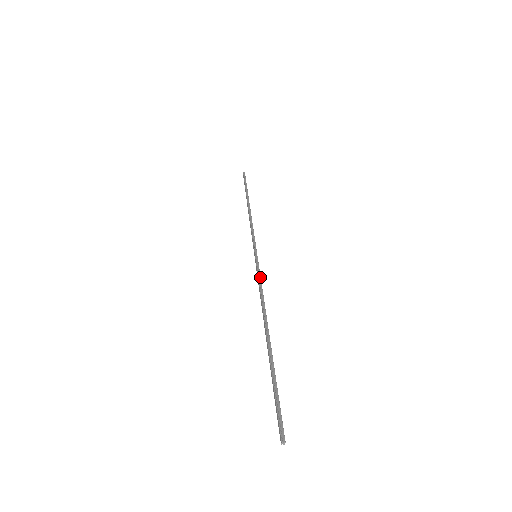
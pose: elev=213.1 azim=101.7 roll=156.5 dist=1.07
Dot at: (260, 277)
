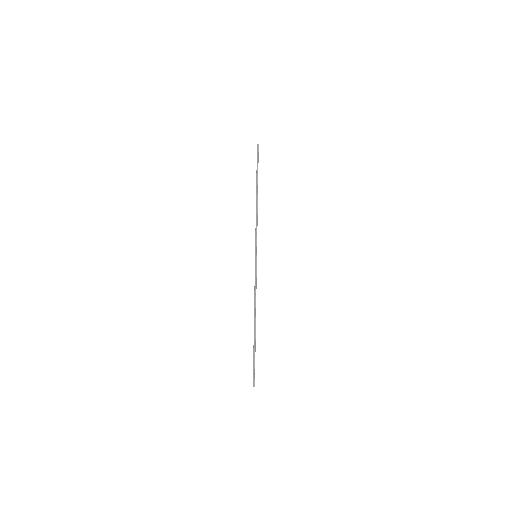
Dot at: occluded
